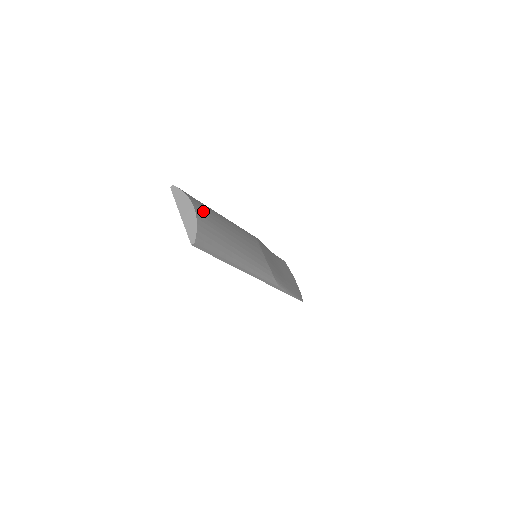
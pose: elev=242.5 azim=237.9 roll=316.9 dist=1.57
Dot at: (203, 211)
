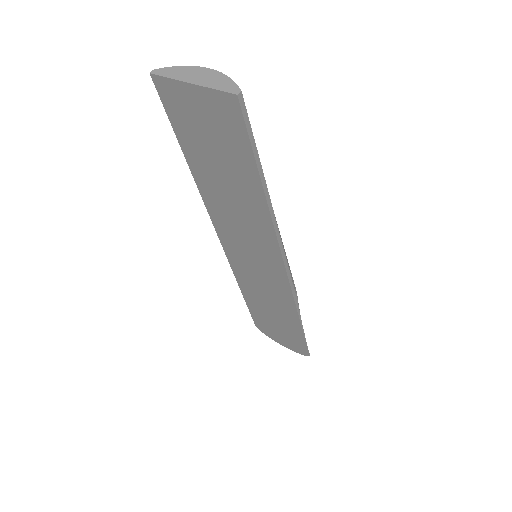
Dot at: occluded
